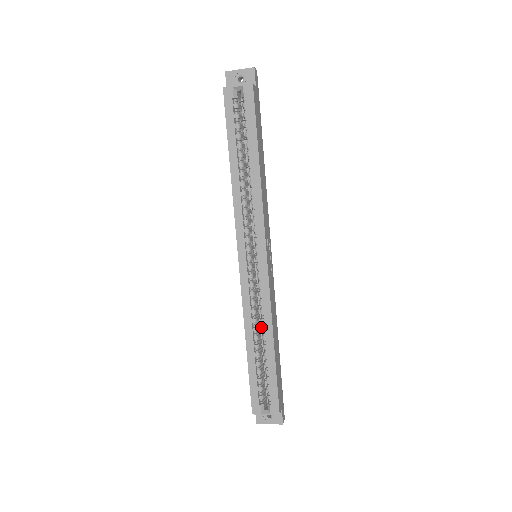
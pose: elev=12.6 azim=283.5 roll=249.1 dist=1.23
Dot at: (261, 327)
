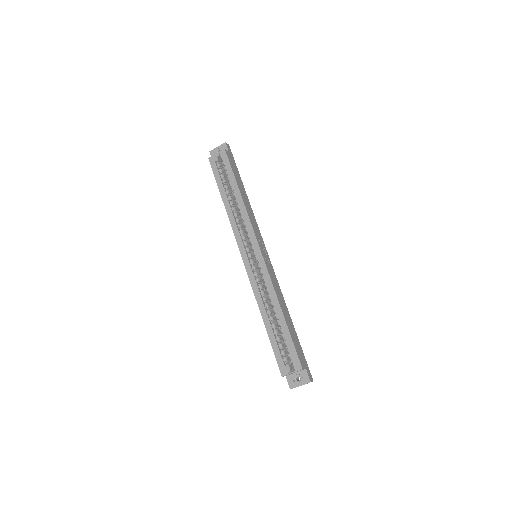
Dot at: occluded
